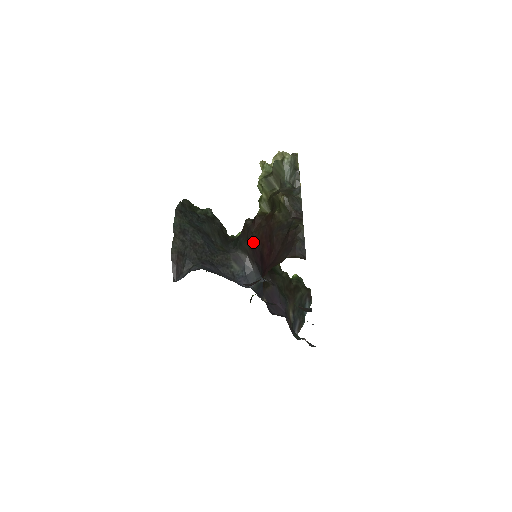
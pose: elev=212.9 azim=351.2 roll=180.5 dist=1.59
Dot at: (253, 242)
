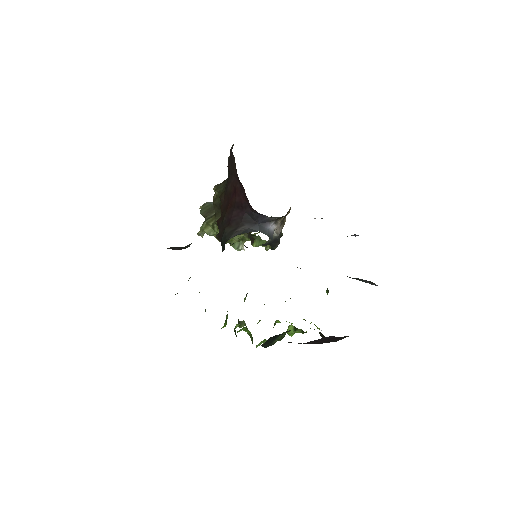
Dot at: (227, 220)
